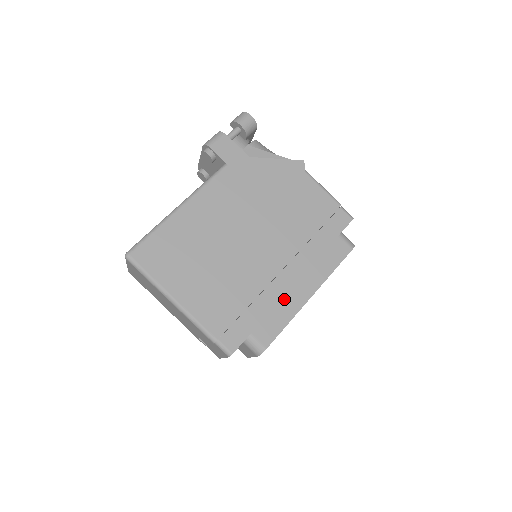
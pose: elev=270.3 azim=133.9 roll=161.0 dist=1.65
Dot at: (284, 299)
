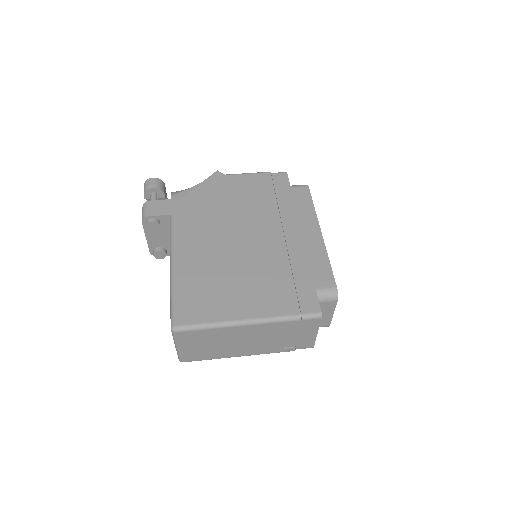
Dot at: (308, 250)
